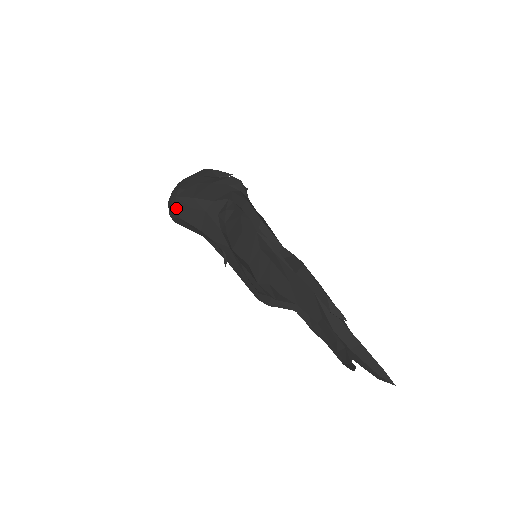
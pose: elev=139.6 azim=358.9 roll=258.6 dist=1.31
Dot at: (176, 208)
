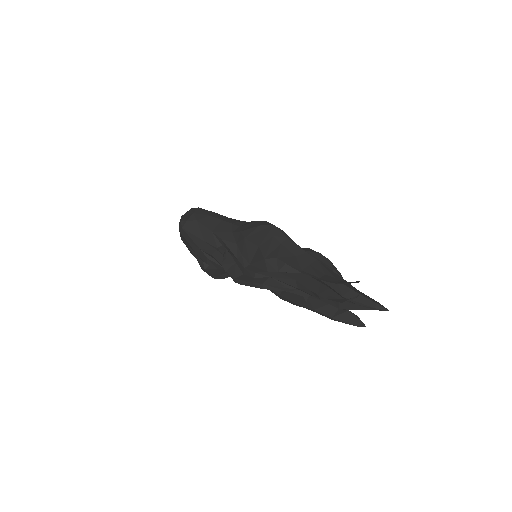
Dot at: (195, 213)
